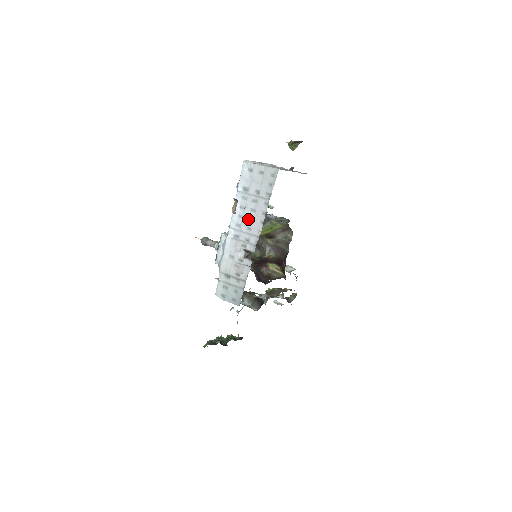
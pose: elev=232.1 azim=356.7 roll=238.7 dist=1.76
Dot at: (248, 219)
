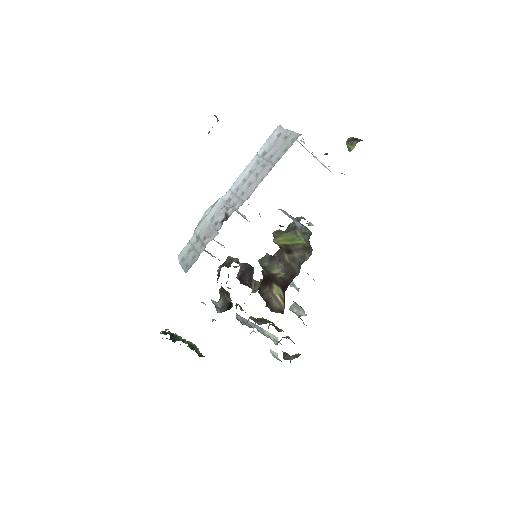
Dot at: (248, 183)
